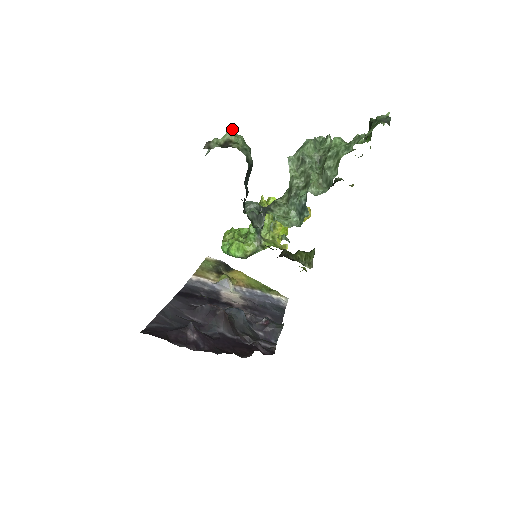
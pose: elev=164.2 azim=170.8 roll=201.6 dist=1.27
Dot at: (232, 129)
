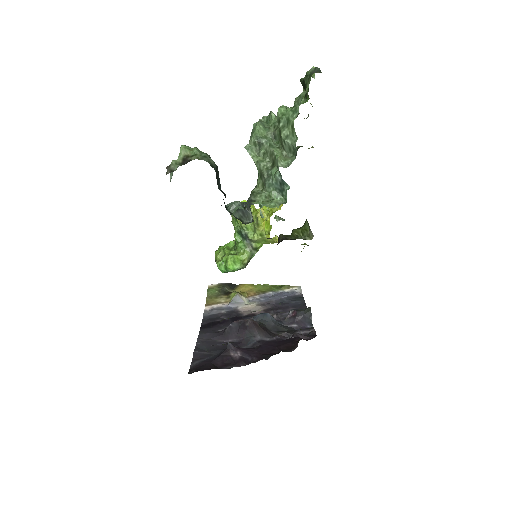
Dot at: (183, 145)
